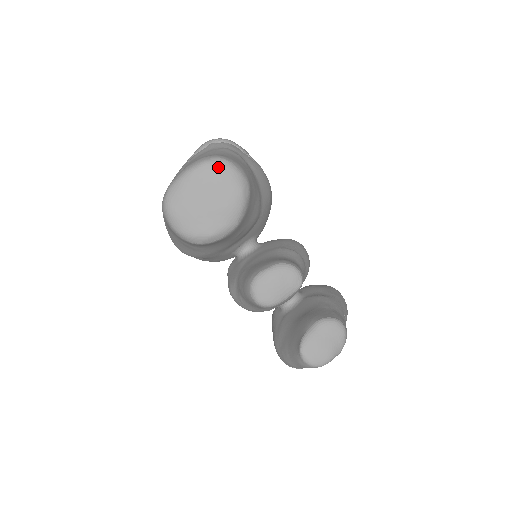
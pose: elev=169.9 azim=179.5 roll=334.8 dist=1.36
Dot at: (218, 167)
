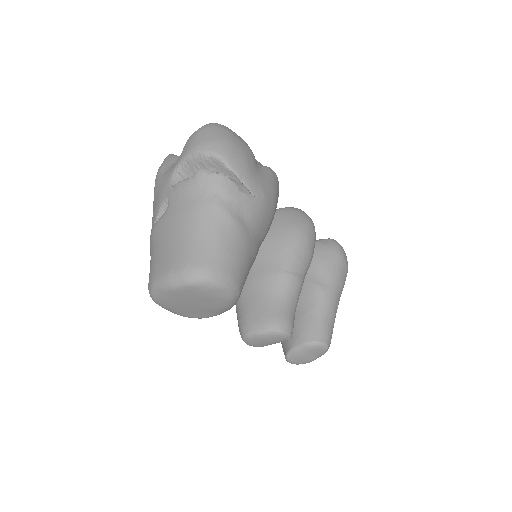
Dot at: (203, 288)
